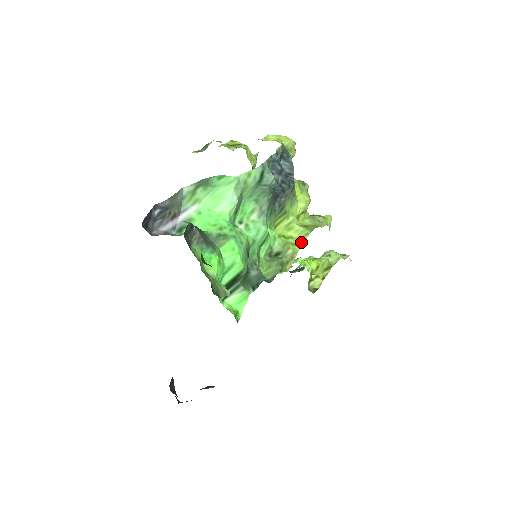
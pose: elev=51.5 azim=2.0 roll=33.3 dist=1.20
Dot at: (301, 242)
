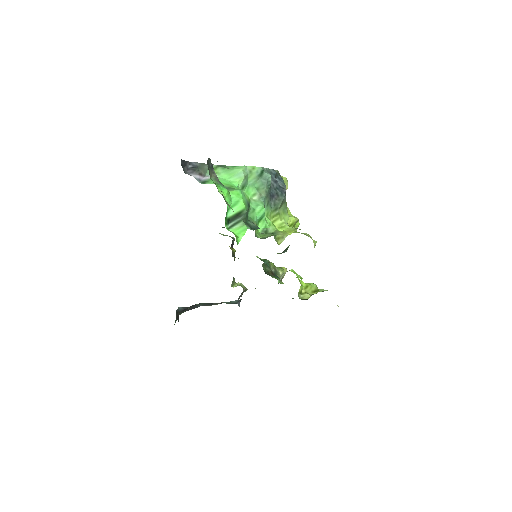
Dot at: (290, 232)
